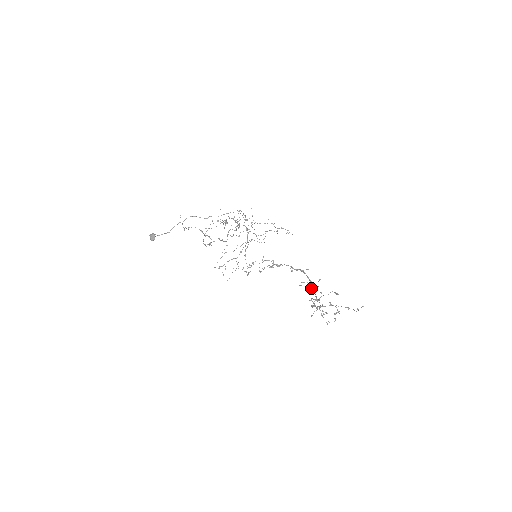
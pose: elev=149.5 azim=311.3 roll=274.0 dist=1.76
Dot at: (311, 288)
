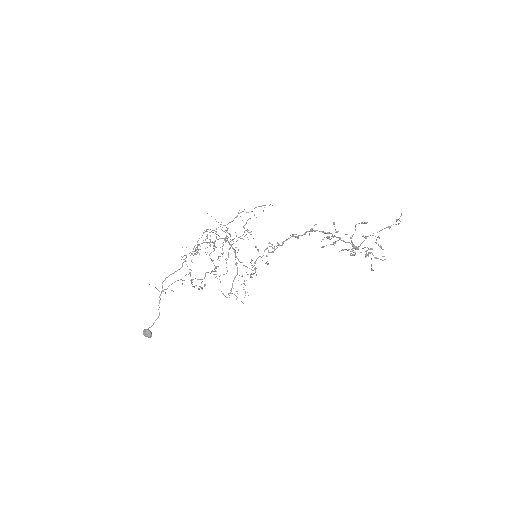
Dot at: (338, 240)
